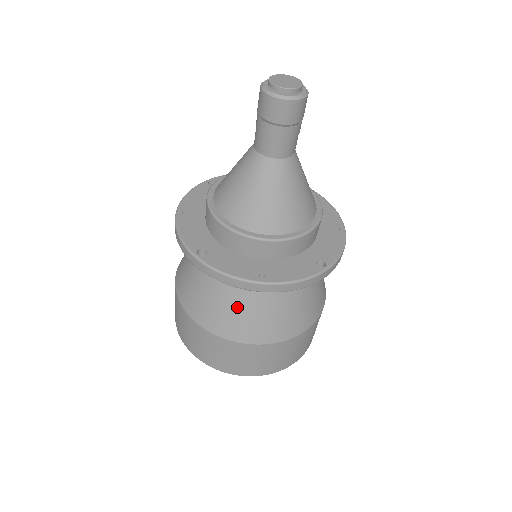
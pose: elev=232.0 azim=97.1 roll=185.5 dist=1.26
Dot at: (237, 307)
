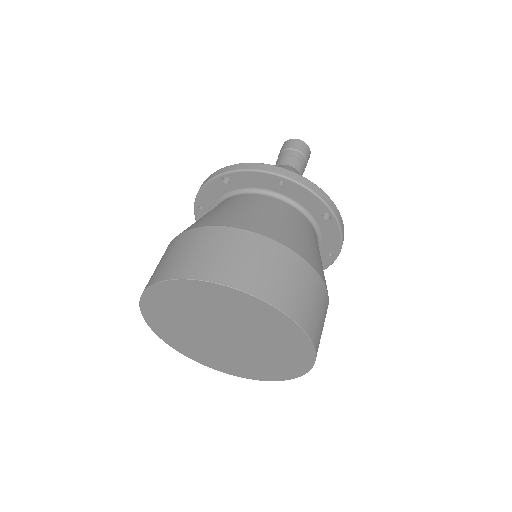
Dot at: (251, 210)
